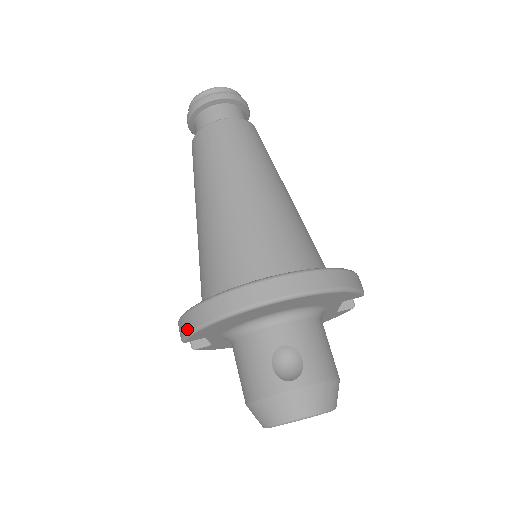
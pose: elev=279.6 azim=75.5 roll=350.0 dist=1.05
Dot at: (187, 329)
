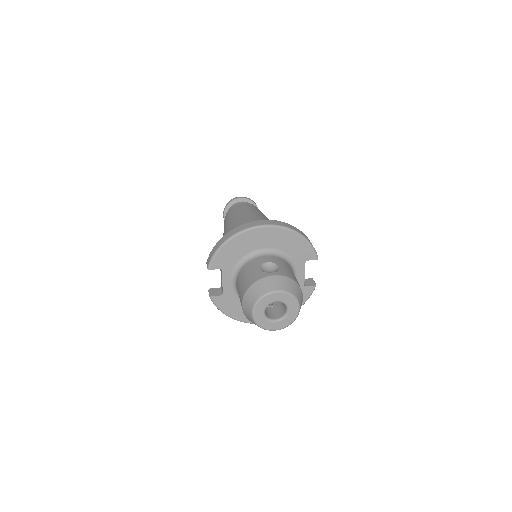
Dot at: (213, 253)
